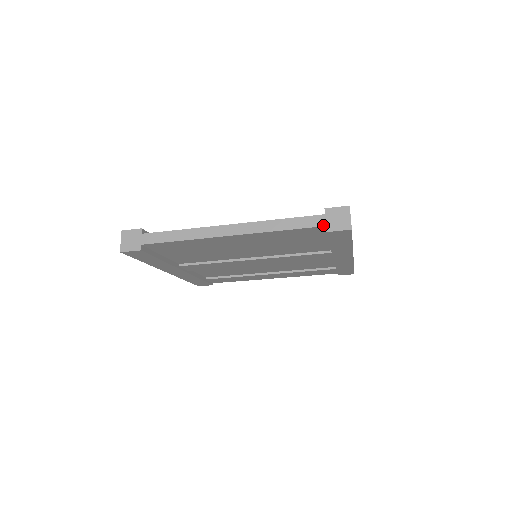
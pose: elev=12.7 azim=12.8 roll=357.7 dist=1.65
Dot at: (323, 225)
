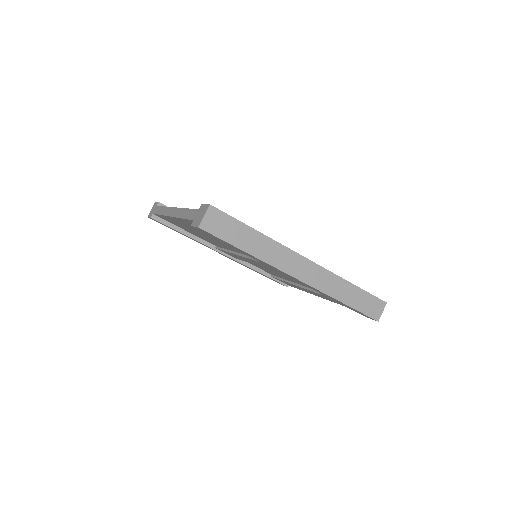
Dot at: (193, 219)
